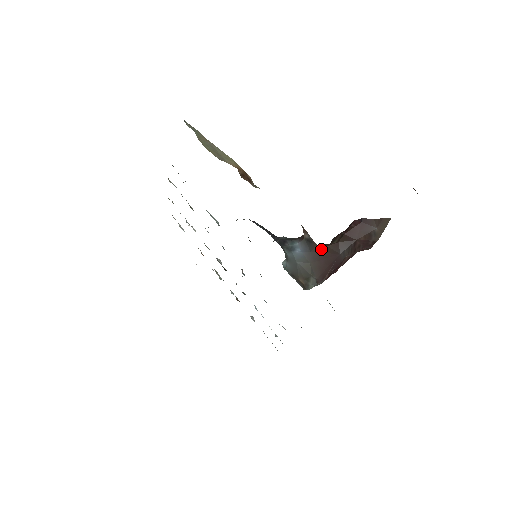
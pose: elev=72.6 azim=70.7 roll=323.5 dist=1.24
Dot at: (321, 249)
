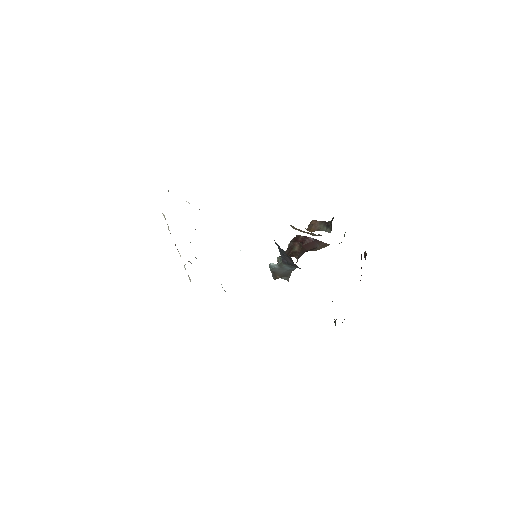
Dot at: occluded
